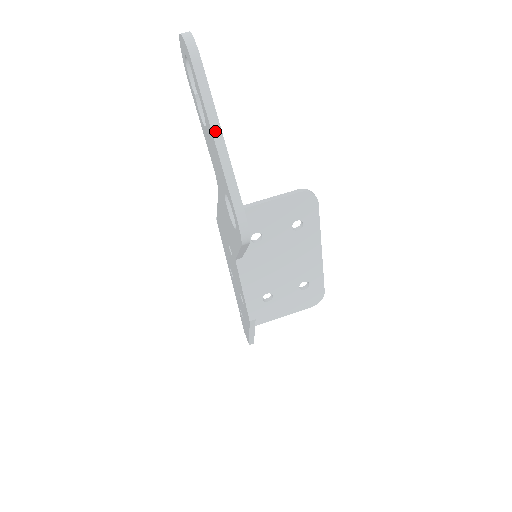
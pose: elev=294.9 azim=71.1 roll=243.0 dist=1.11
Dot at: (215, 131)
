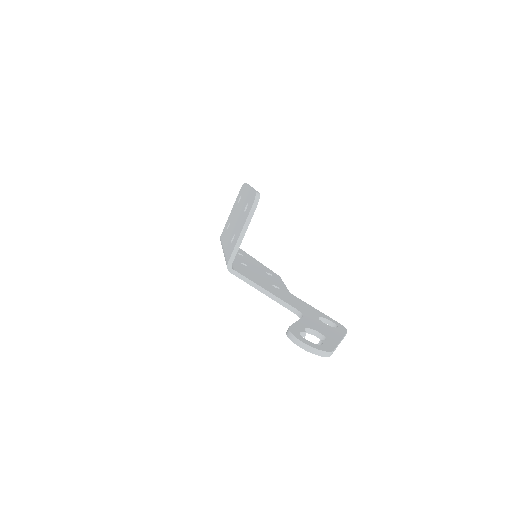
Dot at: occluded
